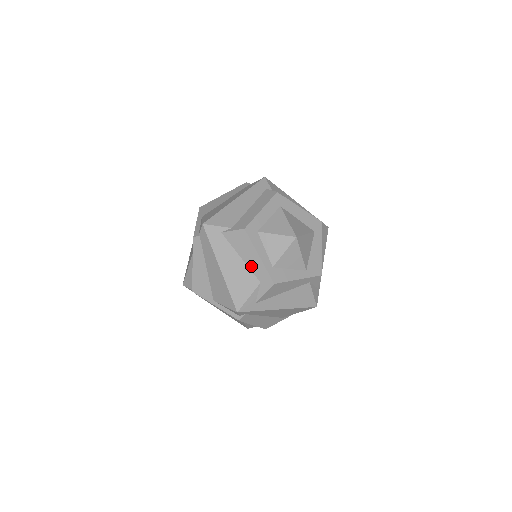
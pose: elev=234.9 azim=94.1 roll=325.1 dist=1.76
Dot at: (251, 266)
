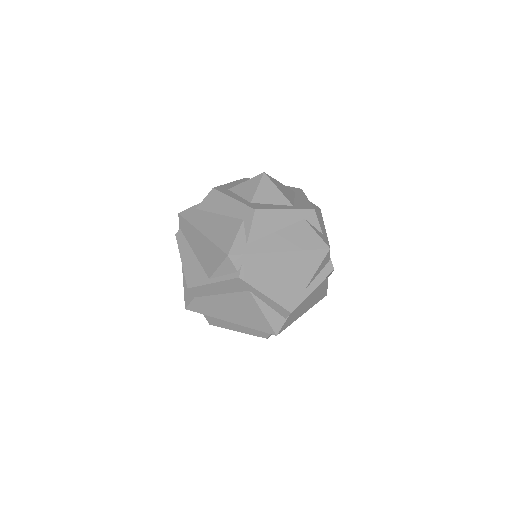
Dot at: (229, 213)
